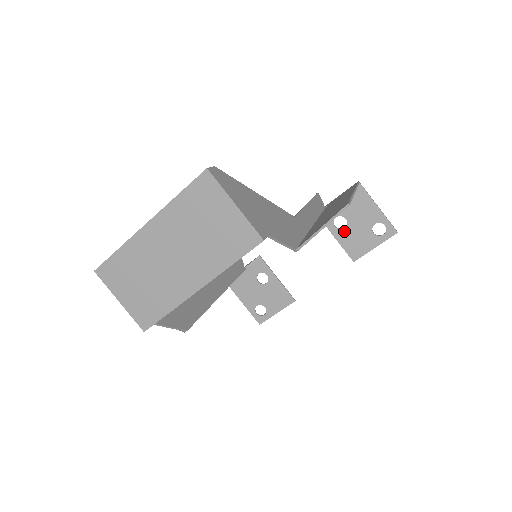
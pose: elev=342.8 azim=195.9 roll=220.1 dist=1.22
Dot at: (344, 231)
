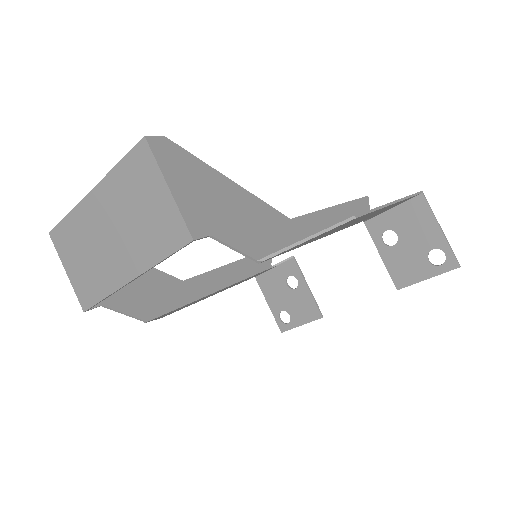
Dot at: (392, 249)
